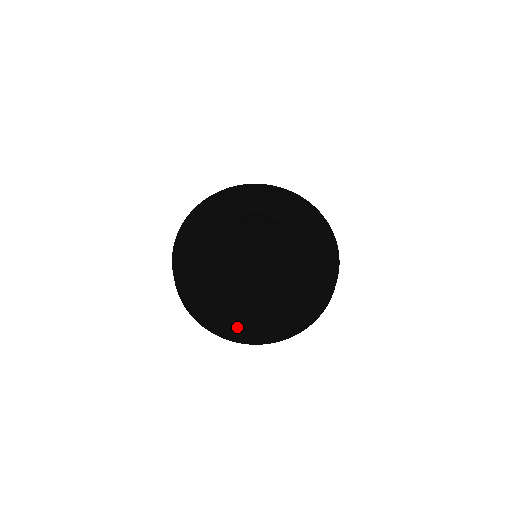
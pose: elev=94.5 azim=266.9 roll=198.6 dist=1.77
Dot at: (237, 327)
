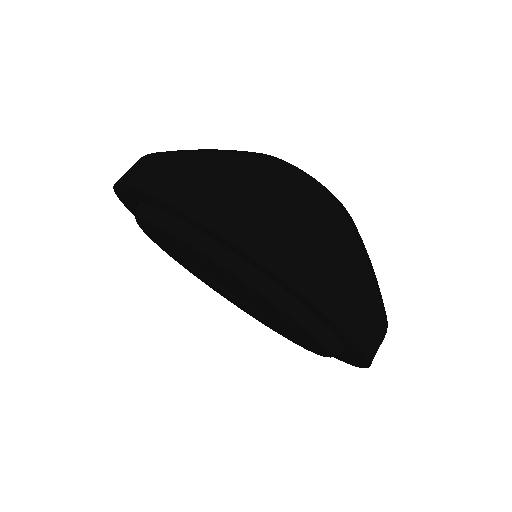
Dot at: (202, 159)
